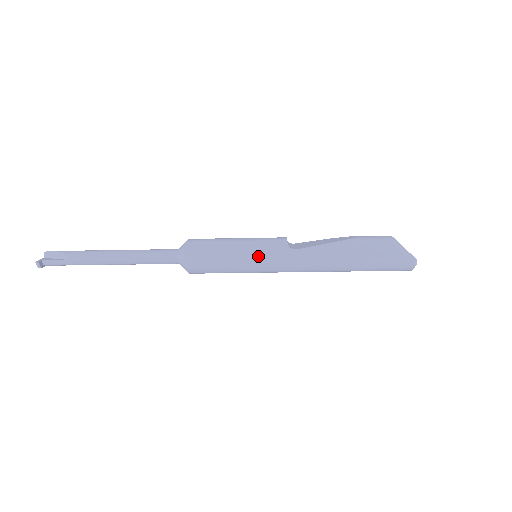
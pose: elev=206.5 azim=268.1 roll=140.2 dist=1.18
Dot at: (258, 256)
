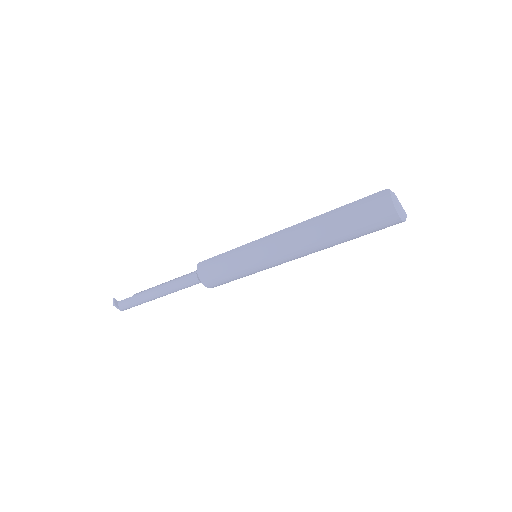
Dot at: (249, 243)
